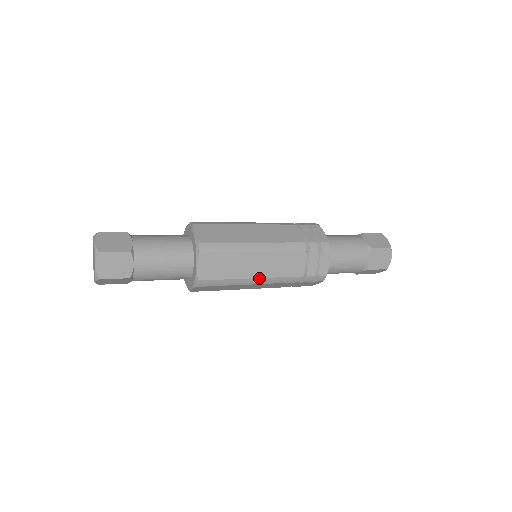
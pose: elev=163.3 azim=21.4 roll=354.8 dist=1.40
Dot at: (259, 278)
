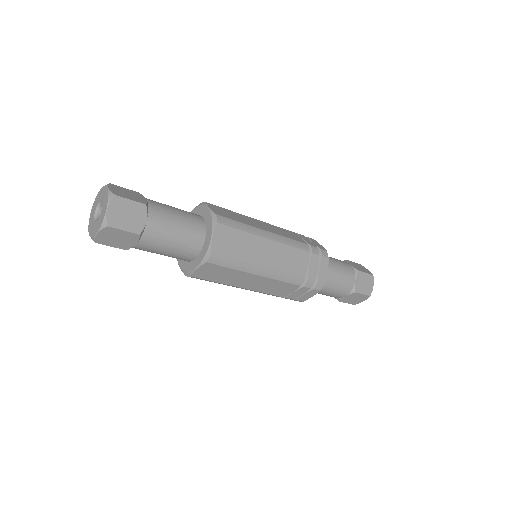
Dot at: (246, 288)
